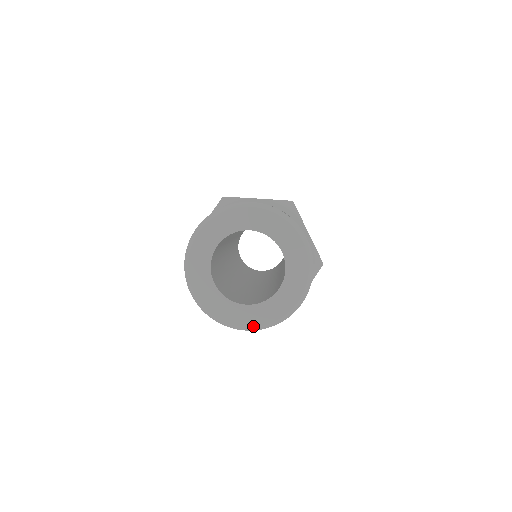
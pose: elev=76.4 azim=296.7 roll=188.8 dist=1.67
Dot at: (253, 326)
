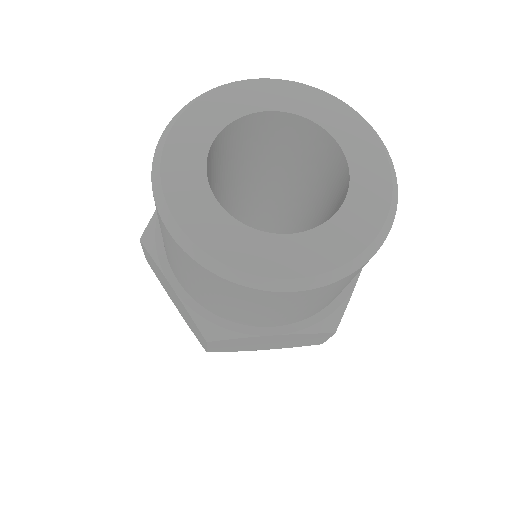
Dot at: (311, 274)
